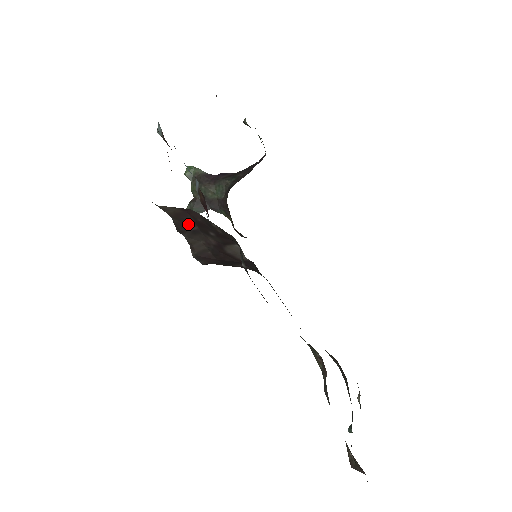
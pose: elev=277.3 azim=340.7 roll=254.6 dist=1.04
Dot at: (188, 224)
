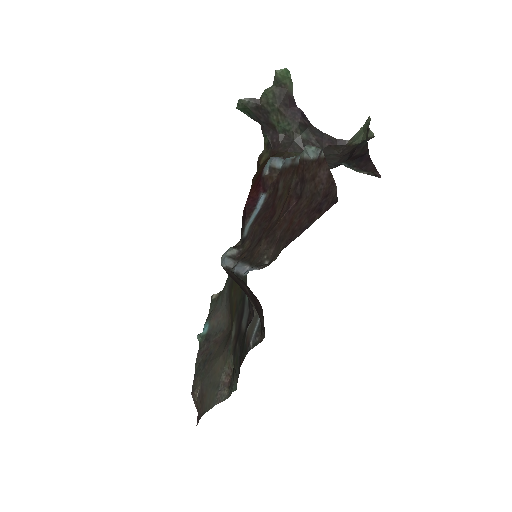
Dot at: (247, 287)
